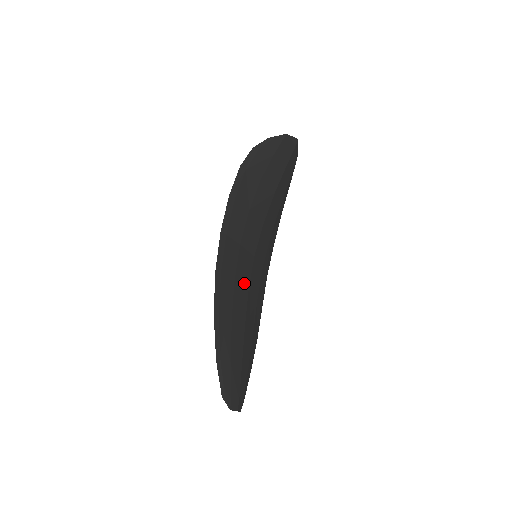
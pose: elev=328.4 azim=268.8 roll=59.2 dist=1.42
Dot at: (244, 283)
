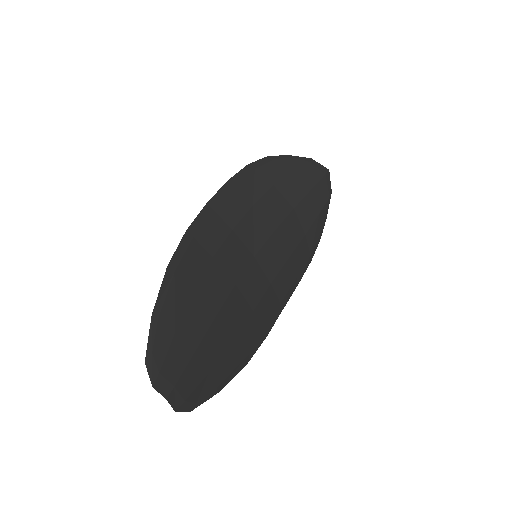
Dot at: (230, 271)
